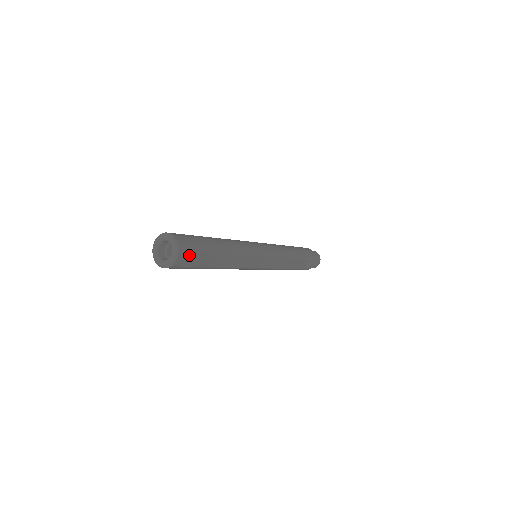
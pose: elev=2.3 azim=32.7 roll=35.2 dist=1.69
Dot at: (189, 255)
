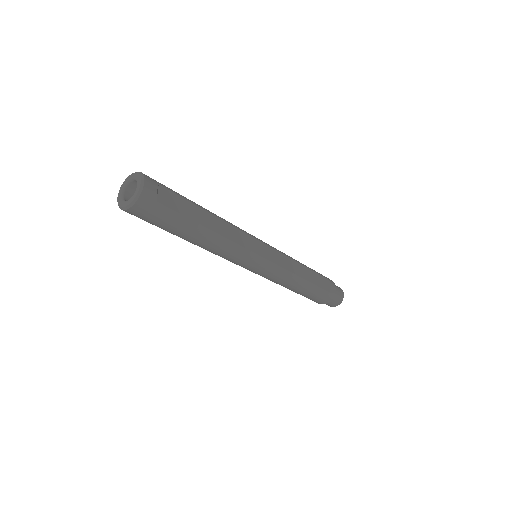
Dot at: (159, 188)
